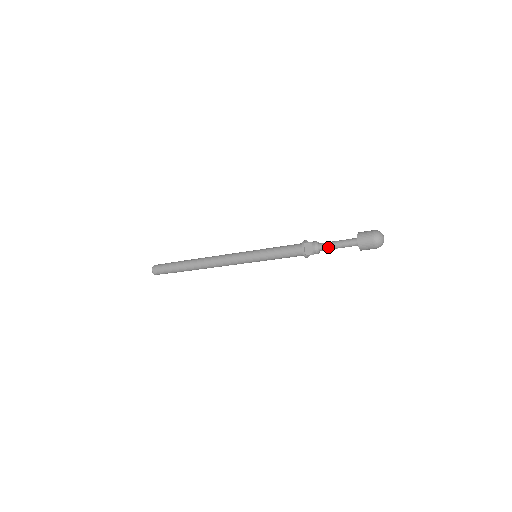
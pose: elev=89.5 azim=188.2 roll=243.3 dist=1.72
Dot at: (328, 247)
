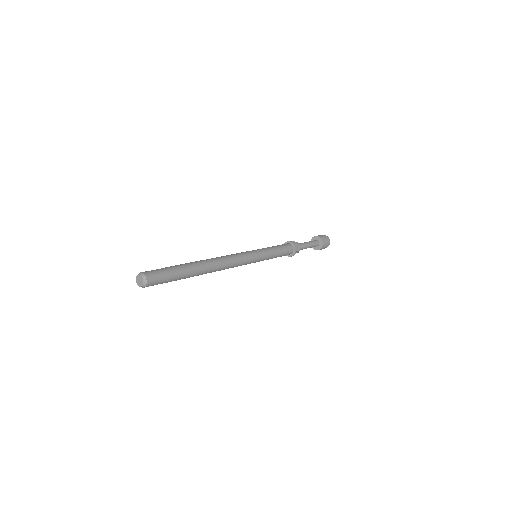
Dot at: occluded
